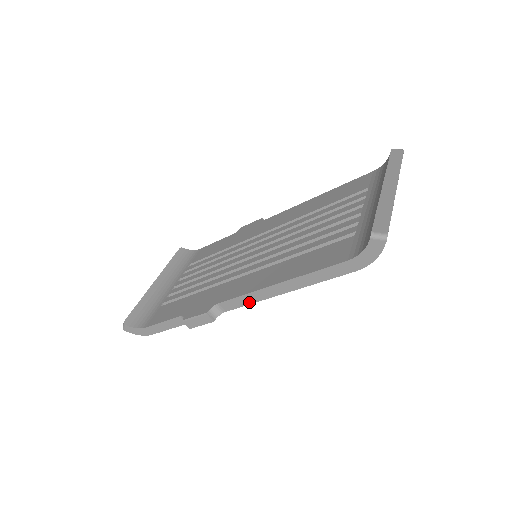
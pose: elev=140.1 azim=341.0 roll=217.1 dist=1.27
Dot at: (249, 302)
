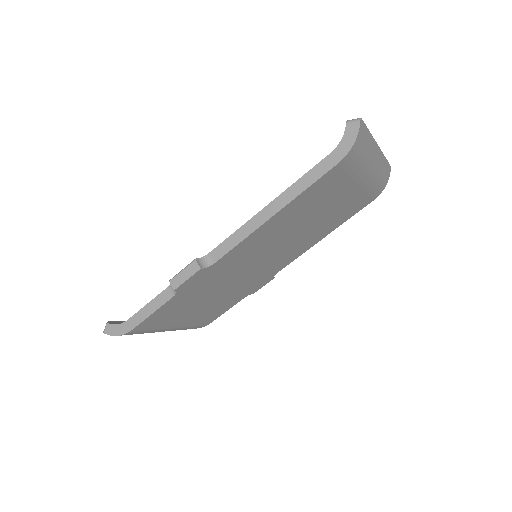
Dot at: (239, 240)
